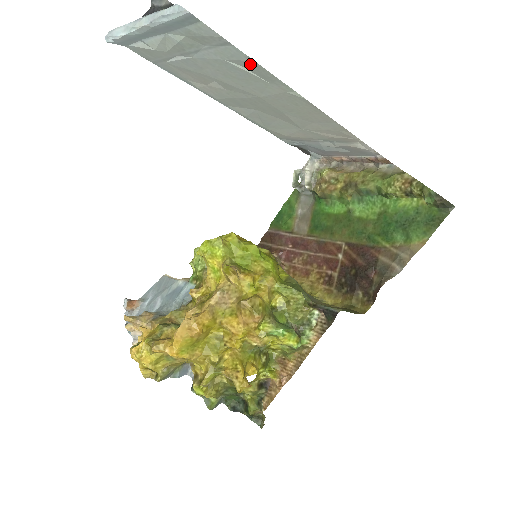
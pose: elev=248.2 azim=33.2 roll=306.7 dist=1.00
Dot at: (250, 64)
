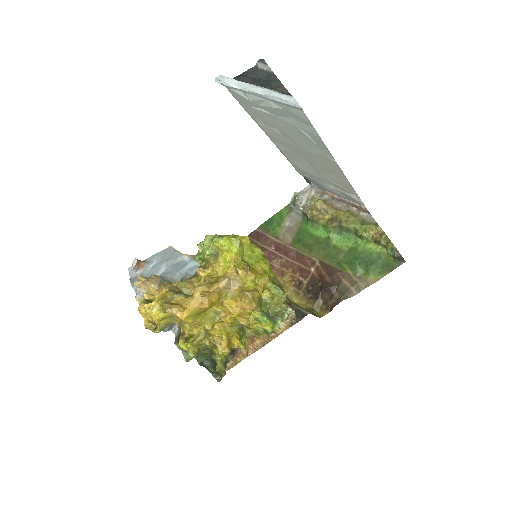
Dot at: (316, 137)
